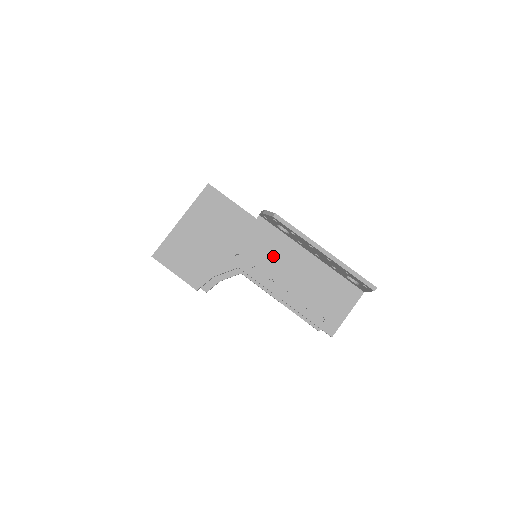
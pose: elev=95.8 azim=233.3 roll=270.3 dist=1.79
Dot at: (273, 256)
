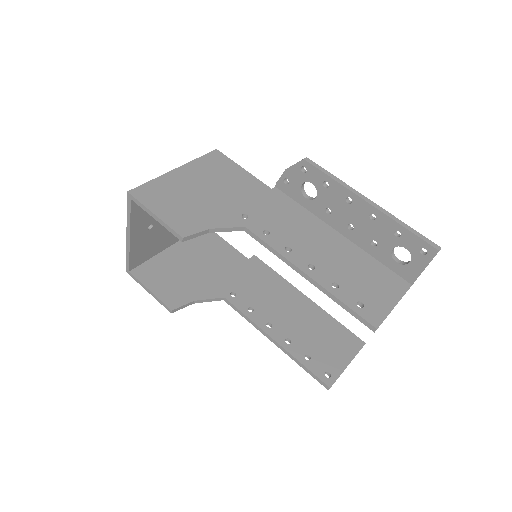
Dot at: (291, 225)
